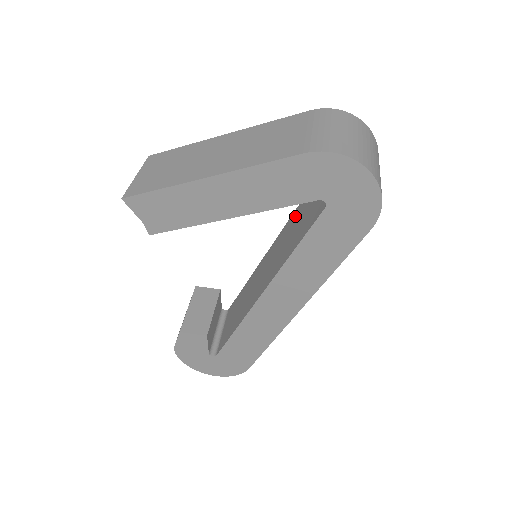
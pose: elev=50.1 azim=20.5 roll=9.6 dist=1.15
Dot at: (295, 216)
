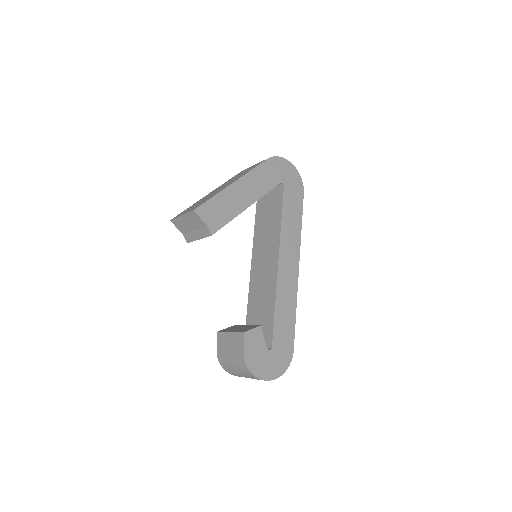
Dot at: (258, 230)
